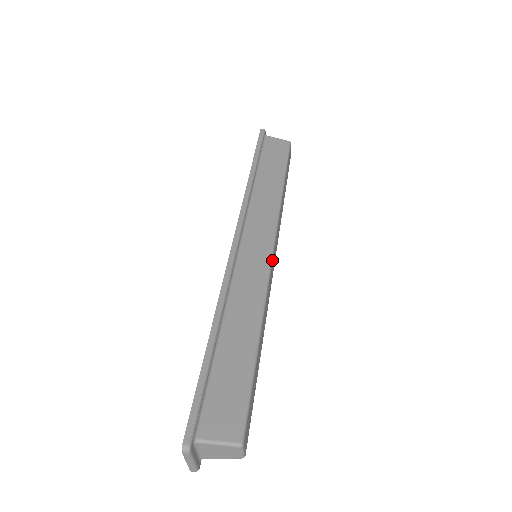
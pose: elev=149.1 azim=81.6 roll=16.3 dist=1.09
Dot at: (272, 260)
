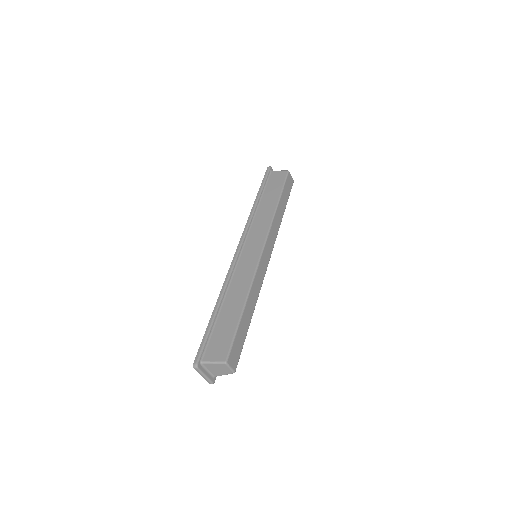
Dot at: (261, 257)
